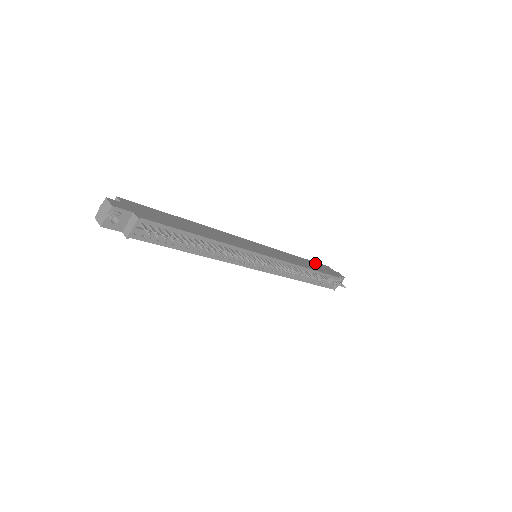
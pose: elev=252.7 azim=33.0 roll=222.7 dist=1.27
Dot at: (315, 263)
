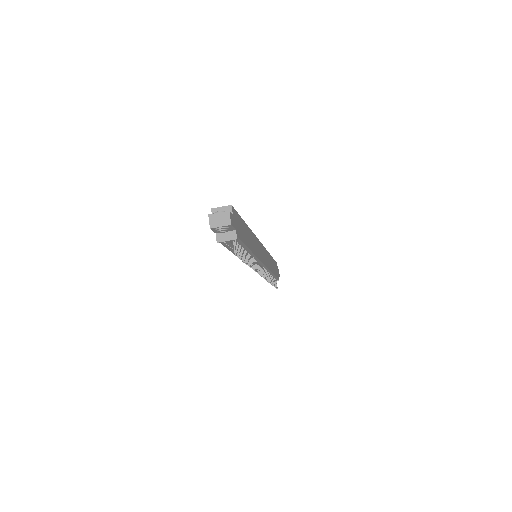
Dot at: (274, 261)
